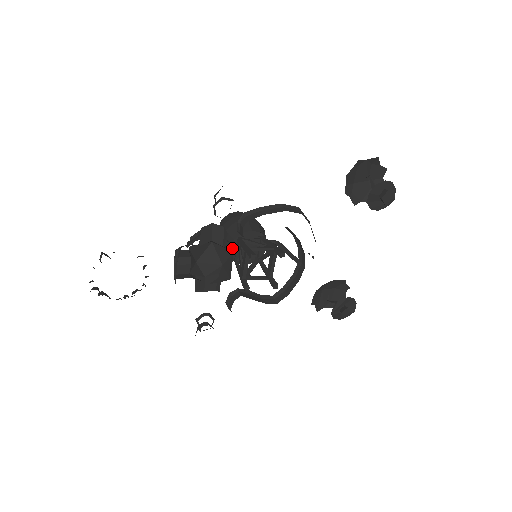
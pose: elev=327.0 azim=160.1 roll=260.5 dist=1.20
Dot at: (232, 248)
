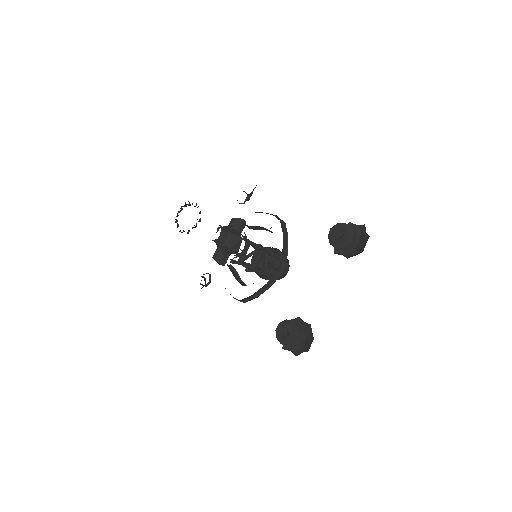
Dot at: (254, 255)
